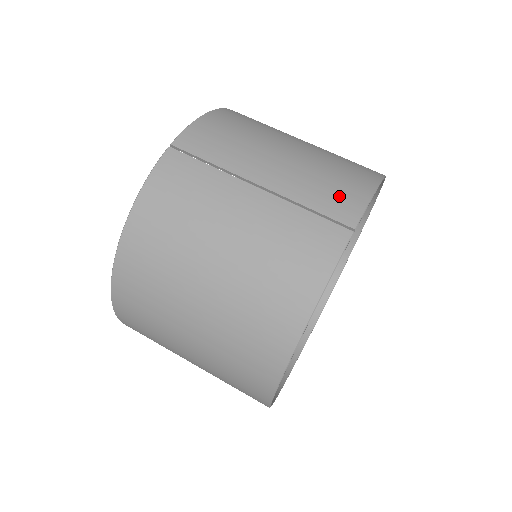
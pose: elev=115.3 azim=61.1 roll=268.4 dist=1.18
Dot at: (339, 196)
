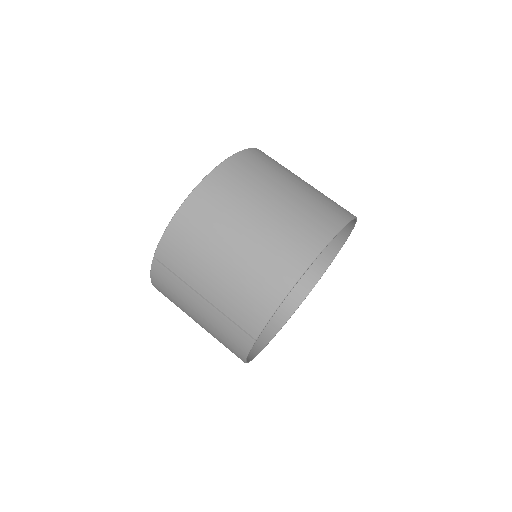
Dot at: (249, 315)
